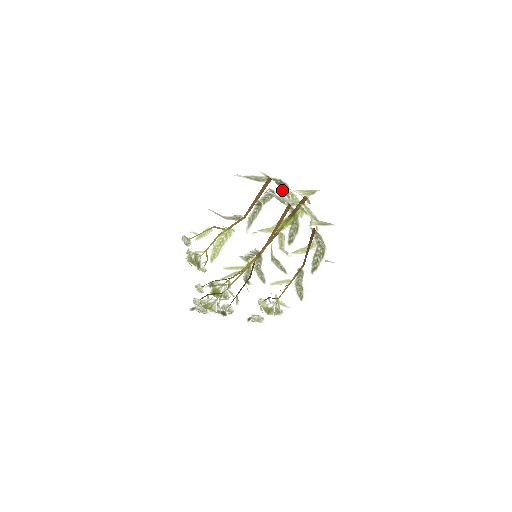
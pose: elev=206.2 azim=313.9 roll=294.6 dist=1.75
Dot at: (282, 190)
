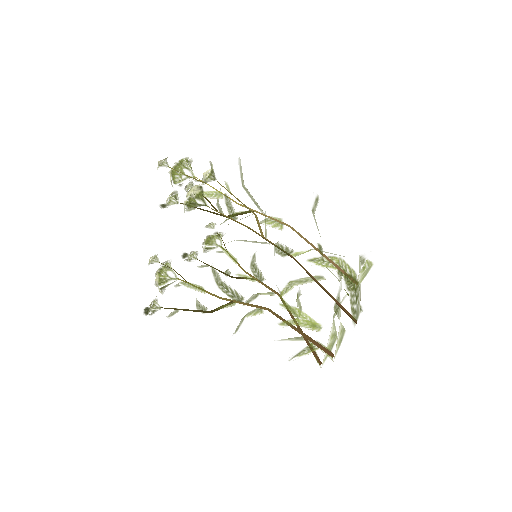
Dot at: occluded
